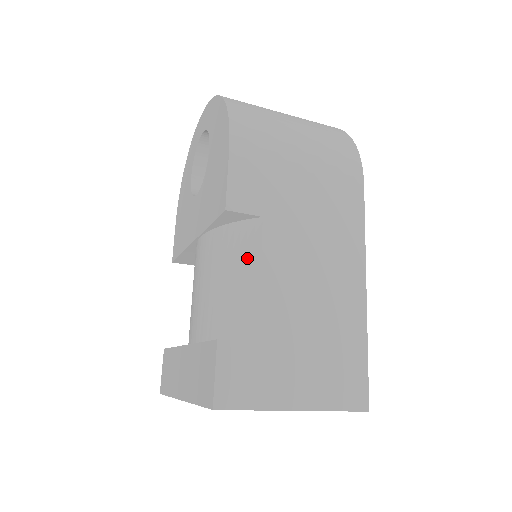
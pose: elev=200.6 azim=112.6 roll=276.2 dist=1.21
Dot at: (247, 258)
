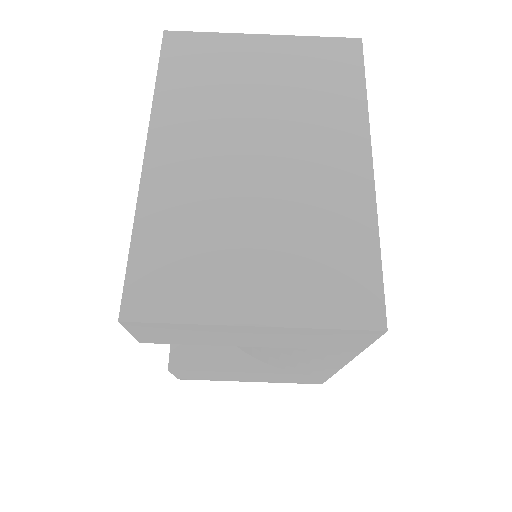
Dot at: occluded
